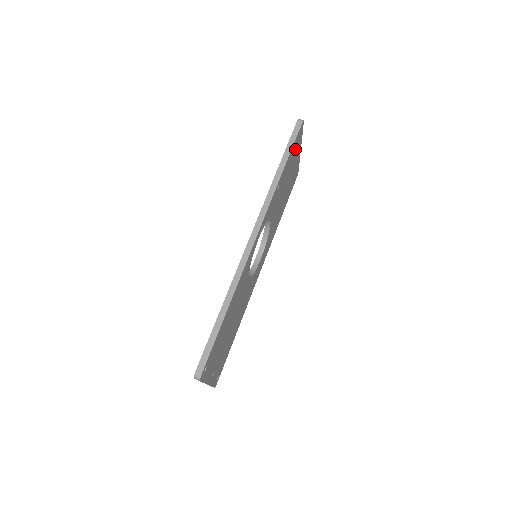
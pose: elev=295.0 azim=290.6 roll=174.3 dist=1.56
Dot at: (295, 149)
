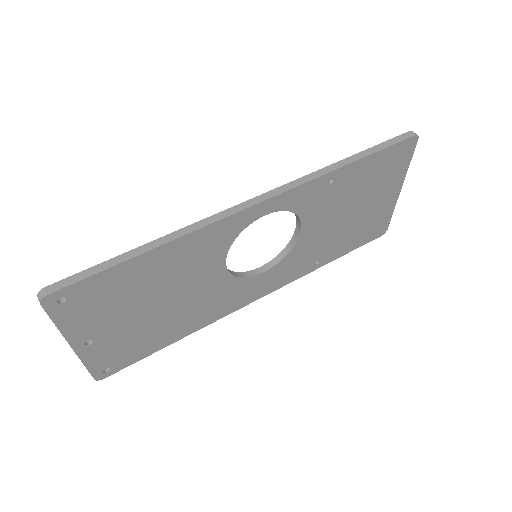
Dot at: (388, 167)
